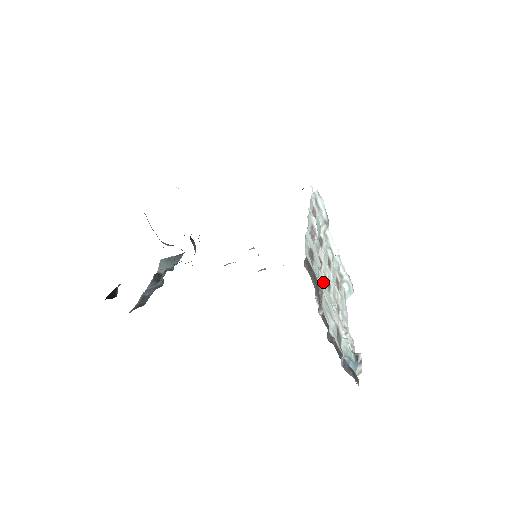
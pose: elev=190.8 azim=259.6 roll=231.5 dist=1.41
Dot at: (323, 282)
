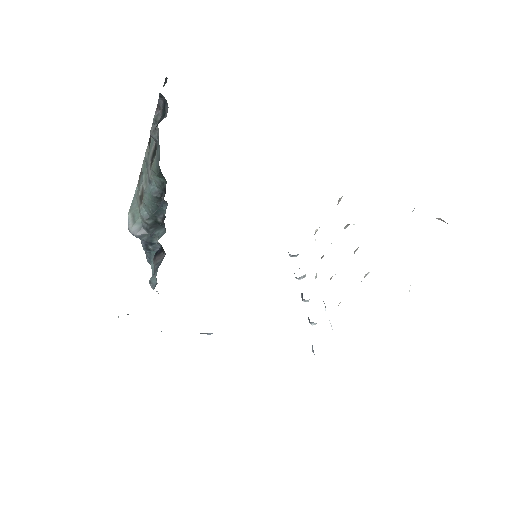
Dot at: occluded
